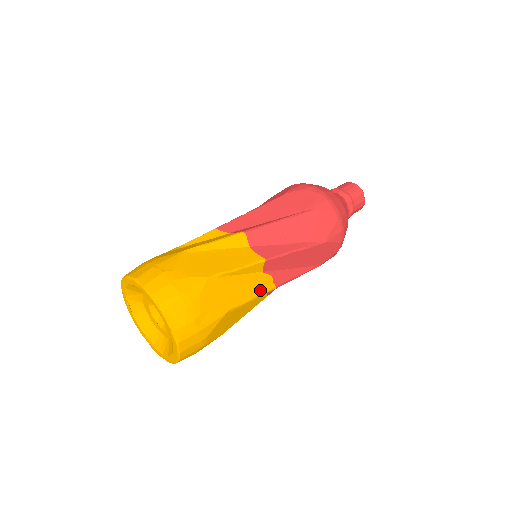
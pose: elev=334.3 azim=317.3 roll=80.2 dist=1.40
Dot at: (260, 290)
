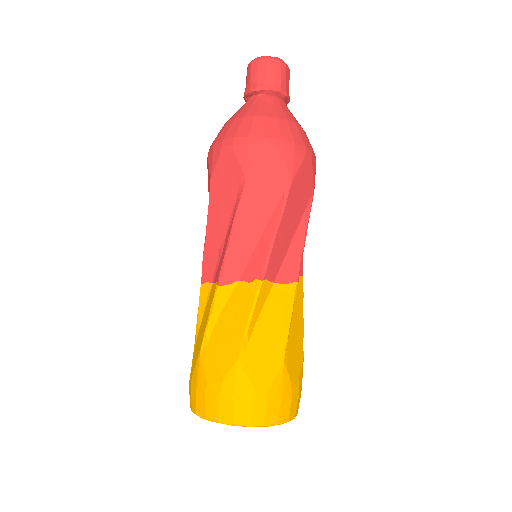
Dot at: (301, 299)
